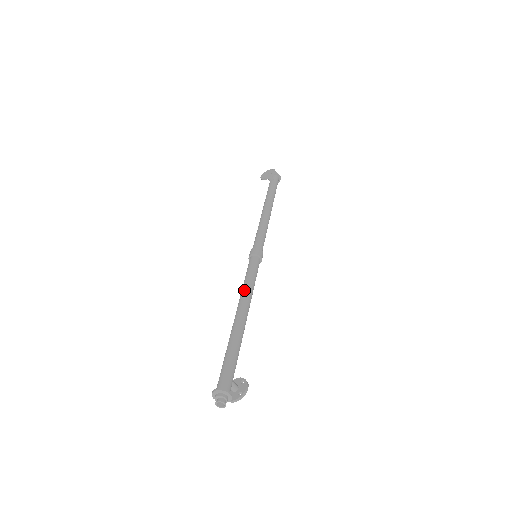
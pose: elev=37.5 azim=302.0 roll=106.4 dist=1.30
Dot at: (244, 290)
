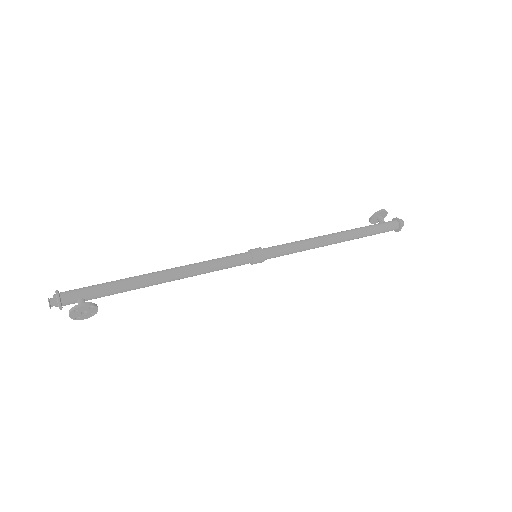
Dot at: (193, 264)
